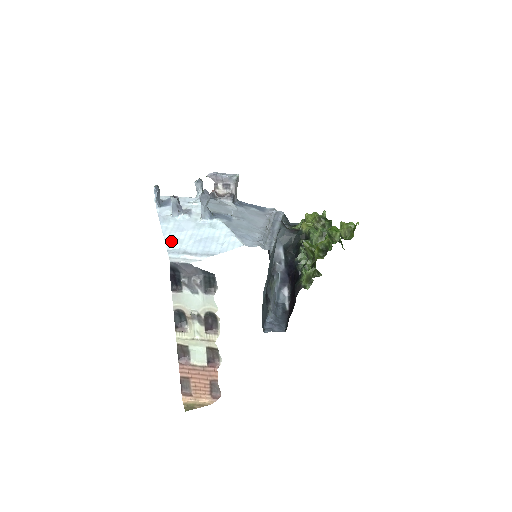
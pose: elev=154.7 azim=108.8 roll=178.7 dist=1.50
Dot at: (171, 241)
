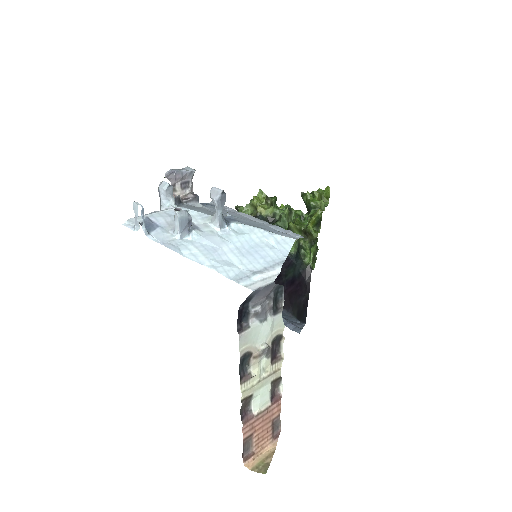
Dot at: (222, 267)
